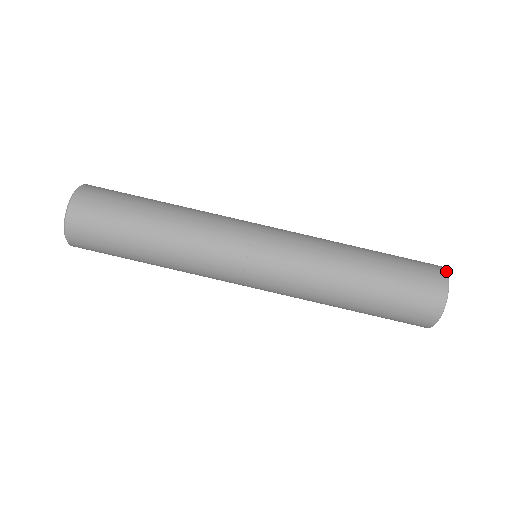
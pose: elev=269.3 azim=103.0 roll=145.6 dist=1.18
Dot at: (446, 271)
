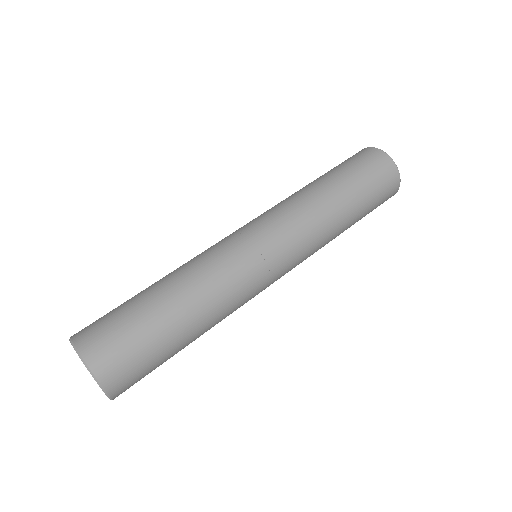
Dot at: occluded
